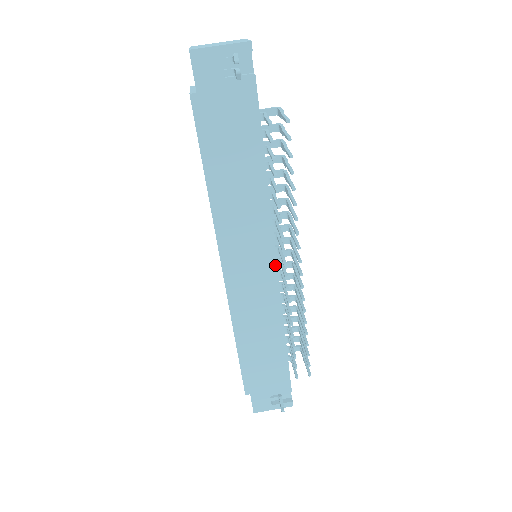
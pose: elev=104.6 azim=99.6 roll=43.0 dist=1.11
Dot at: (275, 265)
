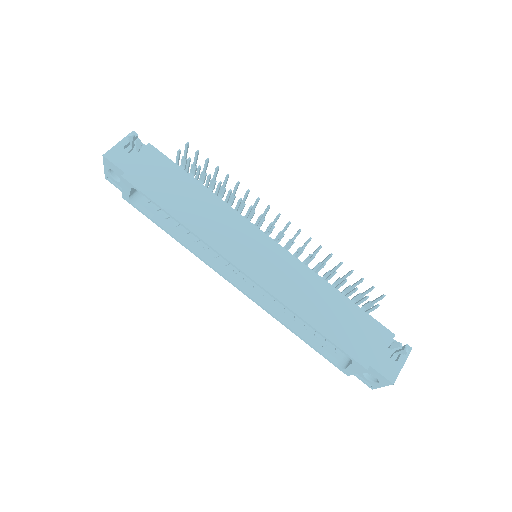
Dot at: (270, 240)
